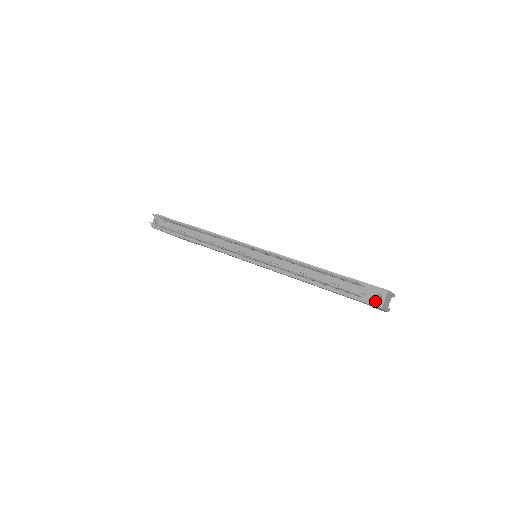
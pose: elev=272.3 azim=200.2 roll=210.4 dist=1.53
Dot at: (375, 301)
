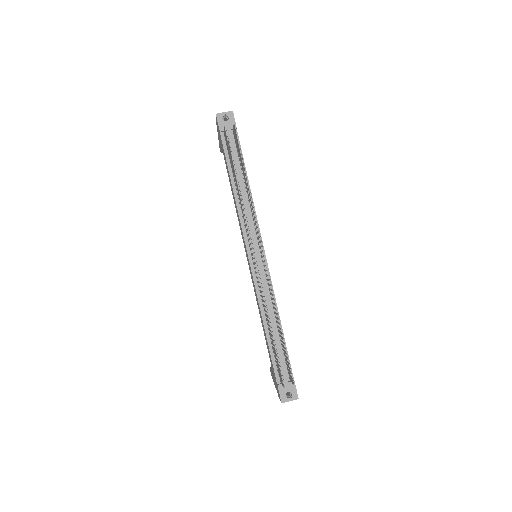
Dot at: (284, 394)
